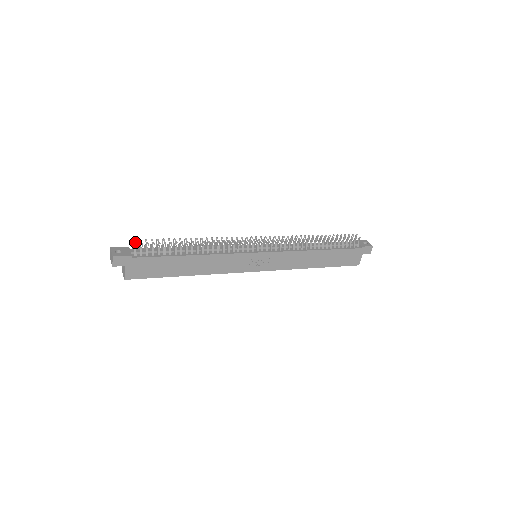
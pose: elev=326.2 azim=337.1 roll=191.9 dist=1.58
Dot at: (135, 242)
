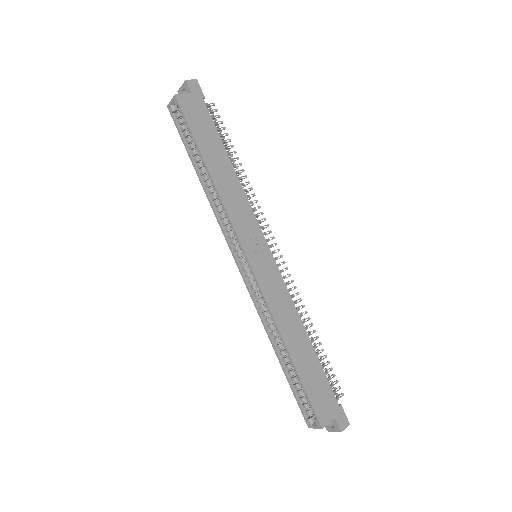
Dot at: occluded
